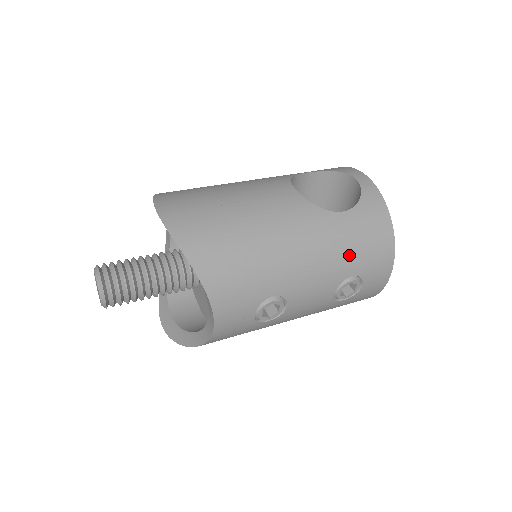
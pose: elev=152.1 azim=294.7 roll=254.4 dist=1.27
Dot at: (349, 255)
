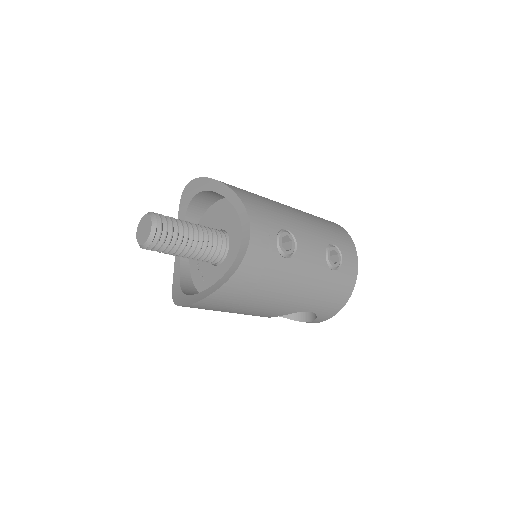
Dot at: (325, 229)
